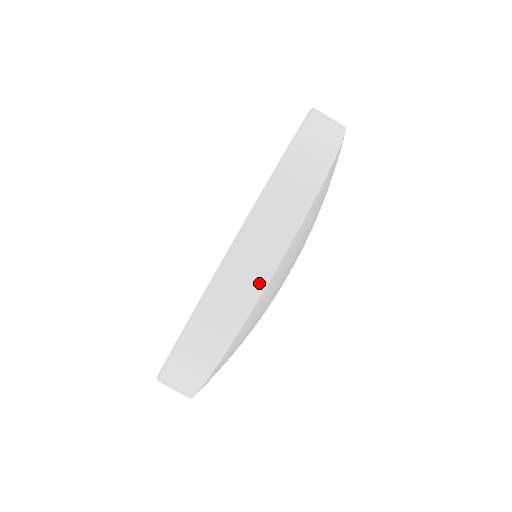
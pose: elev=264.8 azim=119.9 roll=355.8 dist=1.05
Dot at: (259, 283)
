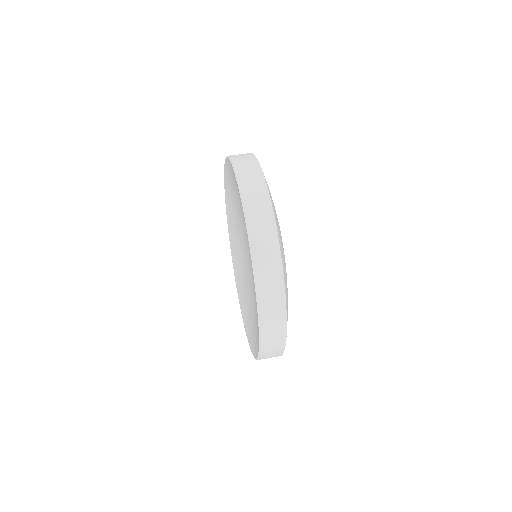
Dot at: (277, 259)
